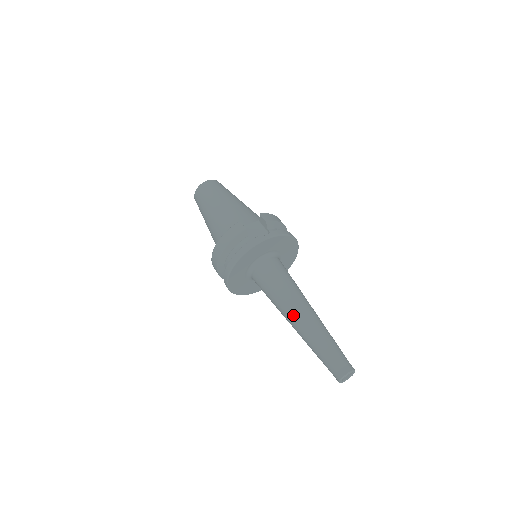
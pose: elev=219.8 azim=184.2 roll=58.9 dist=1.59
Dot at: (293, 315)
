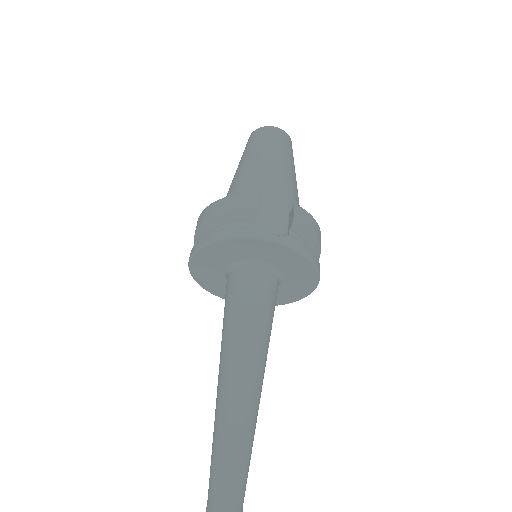
Dot at: (227, 367)
